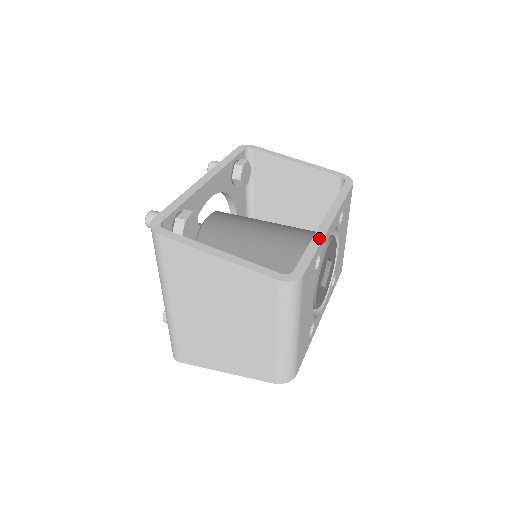
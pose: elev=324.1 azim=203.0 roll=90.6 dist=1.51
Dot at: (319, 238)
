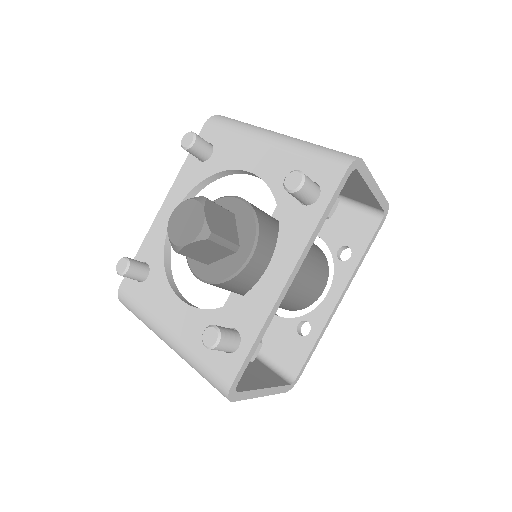
Dot at: occluded
